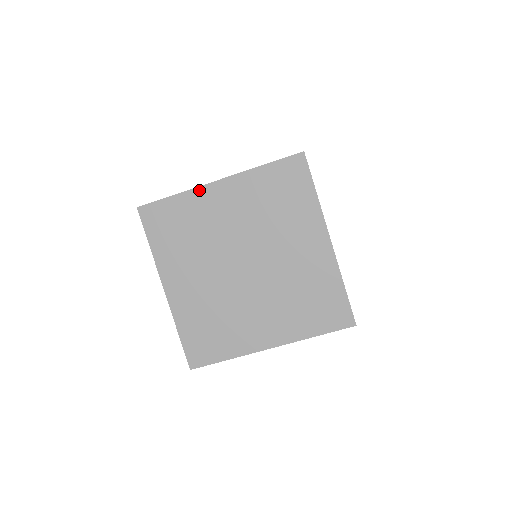
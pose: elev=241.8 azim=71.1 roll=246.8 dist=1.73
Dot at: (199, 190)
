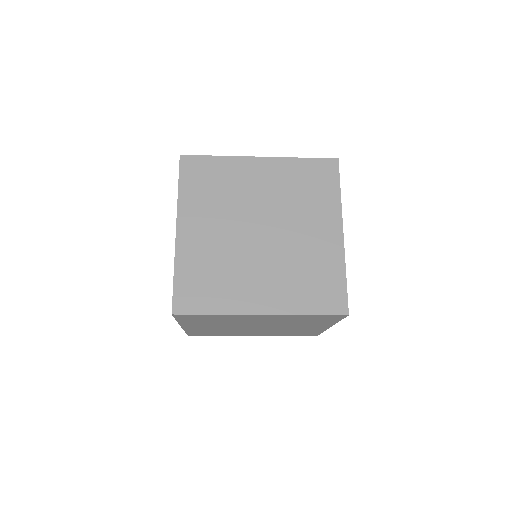
Dot at: (240, 315)
